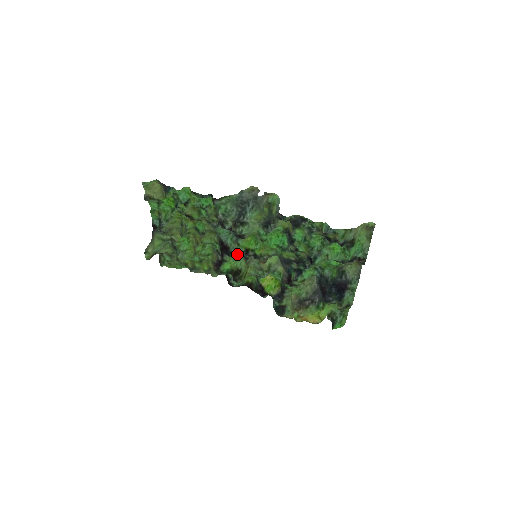
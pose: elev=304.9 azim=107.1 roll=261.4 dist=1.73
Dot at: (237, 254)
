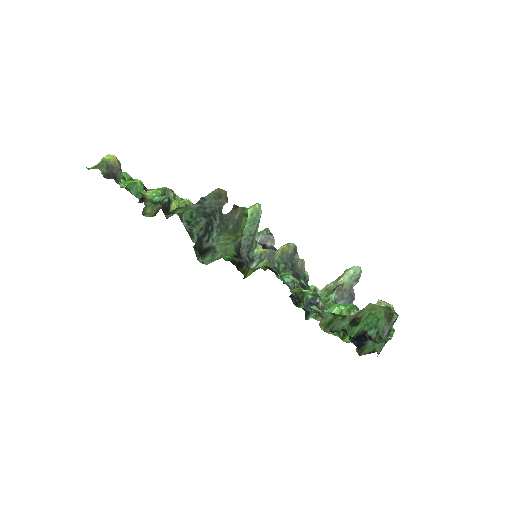
Dot at: occluded
